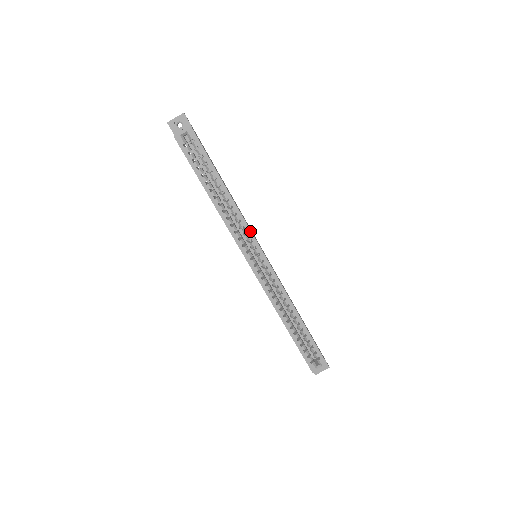
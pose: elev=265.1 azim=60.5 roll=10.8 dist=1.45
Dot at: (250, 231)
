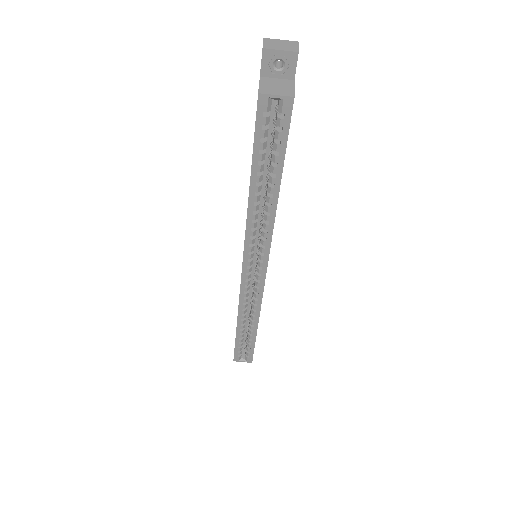
Dot at: (269, 246)
